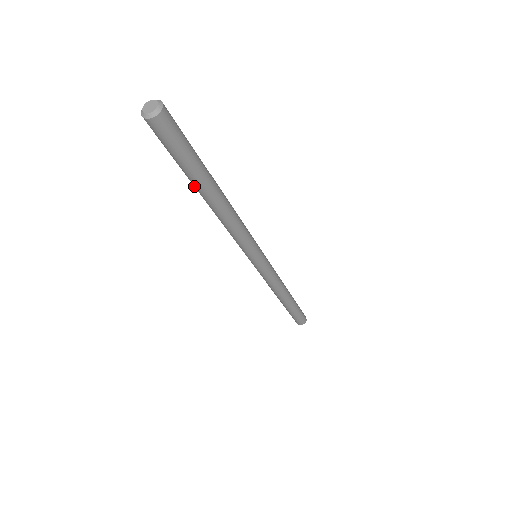
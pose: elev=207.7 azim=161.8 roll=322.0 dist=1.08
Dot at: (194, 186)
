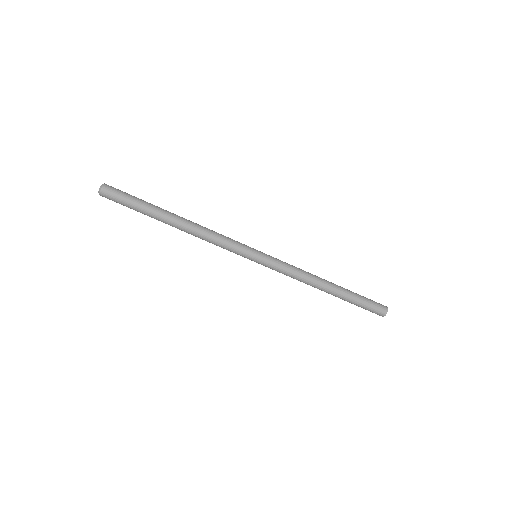
Dot at: (158, 220)
